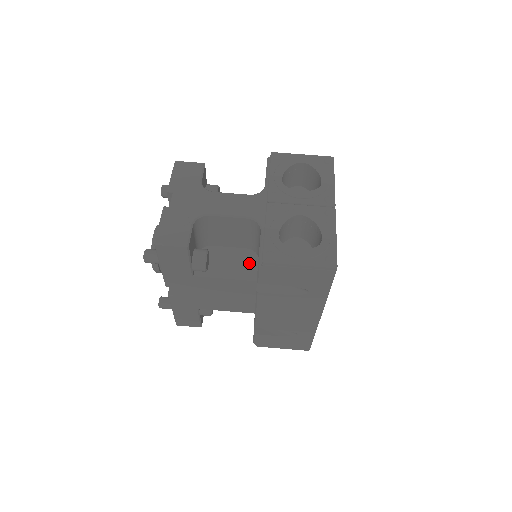
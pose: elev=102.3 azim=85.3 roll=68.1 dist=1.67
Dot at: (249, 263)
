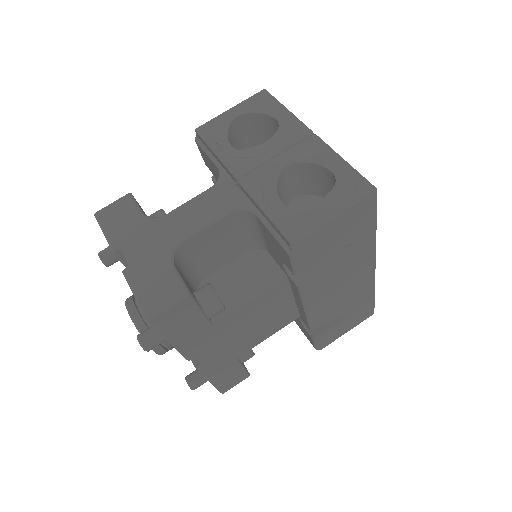
Dot at: (262, 265)
